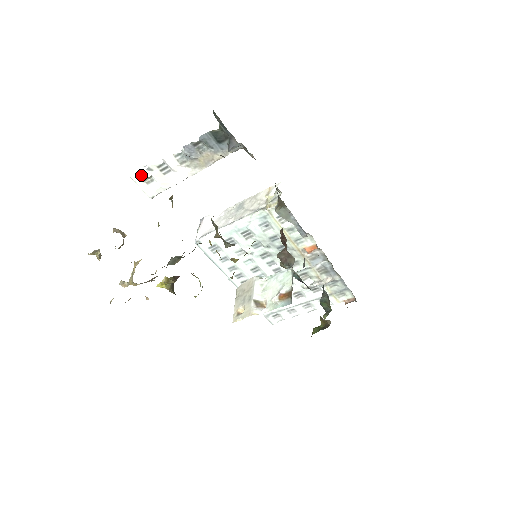
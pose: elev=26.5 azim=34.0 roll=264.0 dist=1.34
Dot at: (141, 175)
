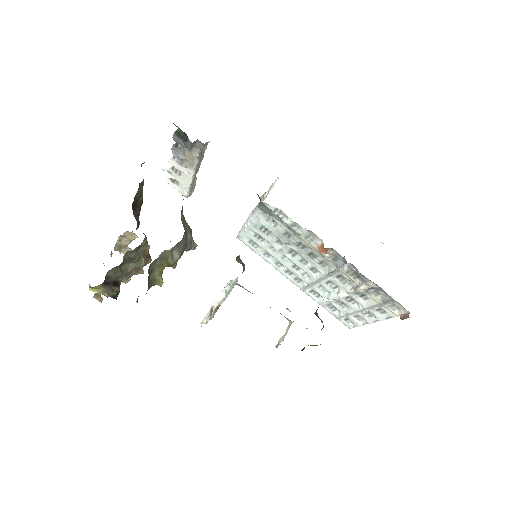
Dot at: occluded
